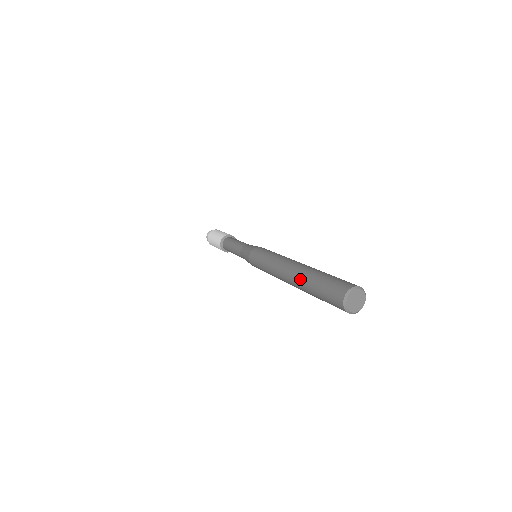
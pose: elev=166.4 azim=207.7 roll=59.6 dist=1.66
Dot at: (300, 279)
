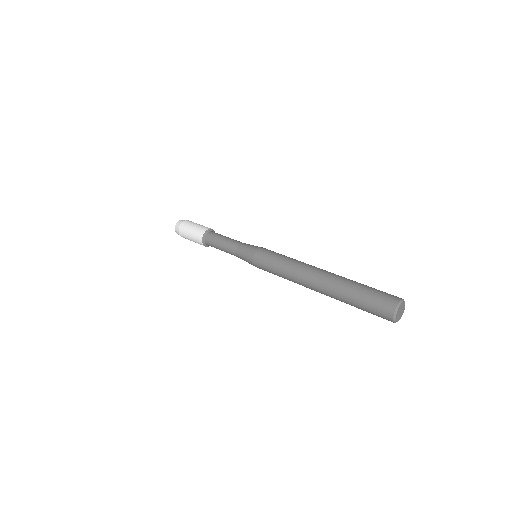
Dot at: (334, 288)
